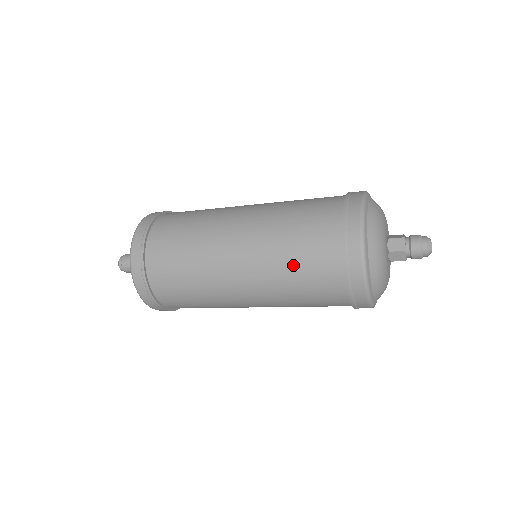
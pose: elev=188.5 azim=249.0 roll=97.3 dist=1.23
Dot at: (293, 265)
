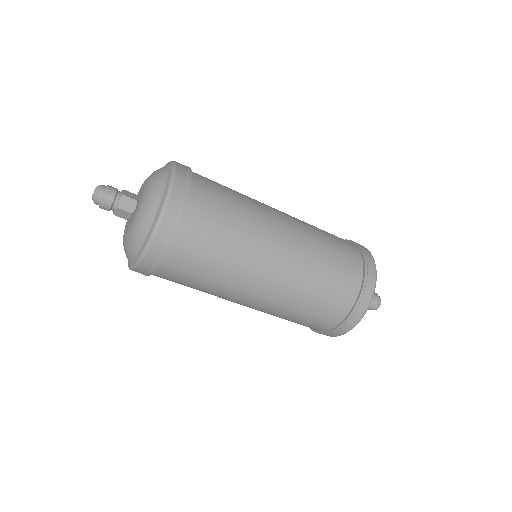
Dot at: (329, 249)
